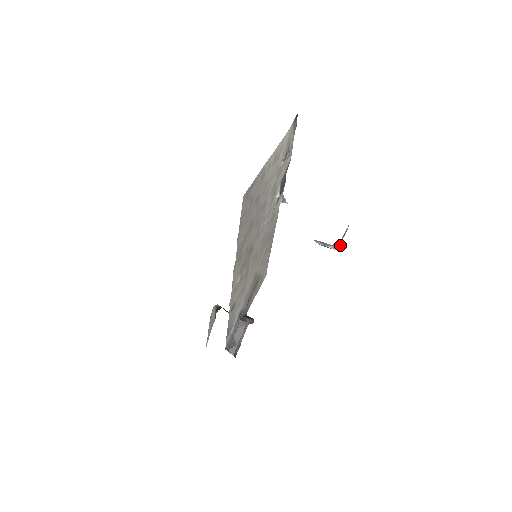
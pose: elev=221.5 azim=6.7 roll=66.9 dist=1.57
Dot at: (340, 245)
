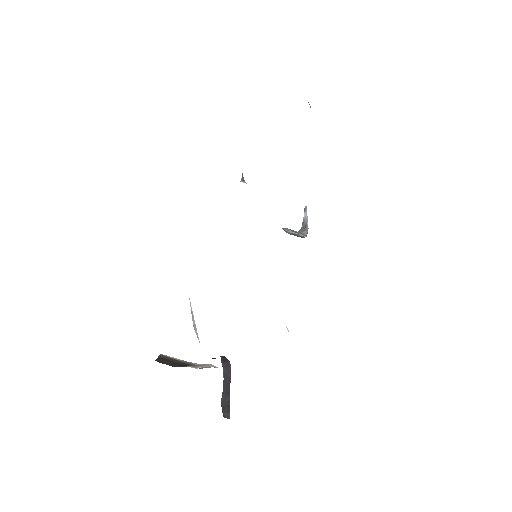
Dot at: occluded
